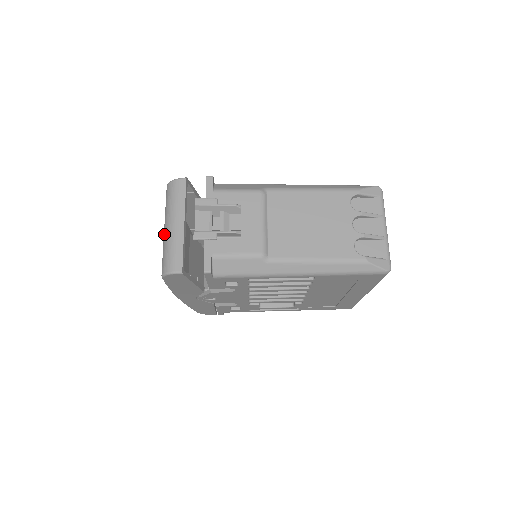
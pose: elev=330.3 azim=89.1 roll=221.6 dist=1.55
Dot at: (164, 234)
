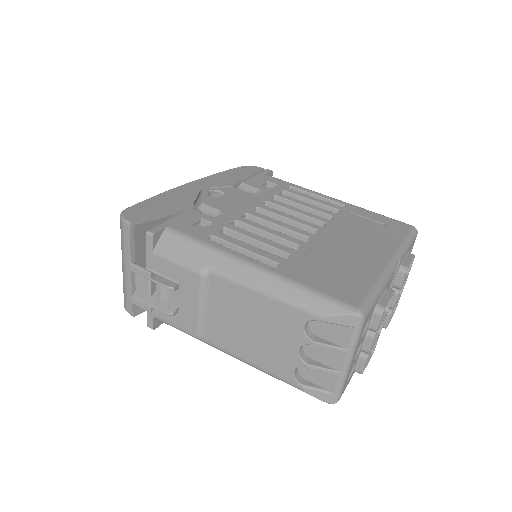
Dot at: occluded
